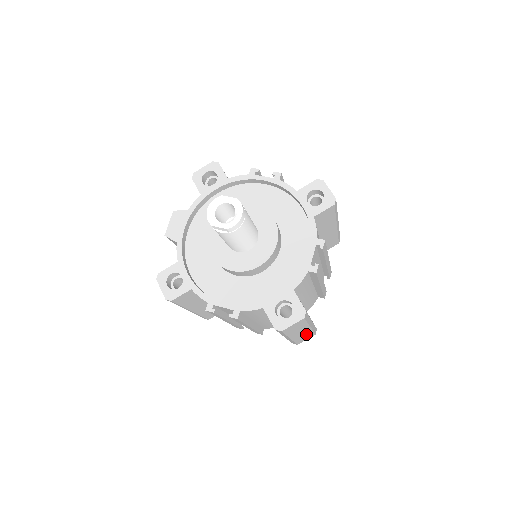
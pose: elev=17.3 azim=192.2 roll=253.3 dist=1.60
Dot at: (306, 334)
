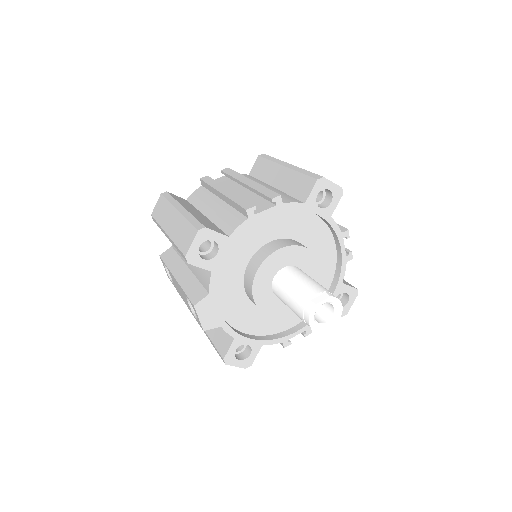
Dot at: occluded
